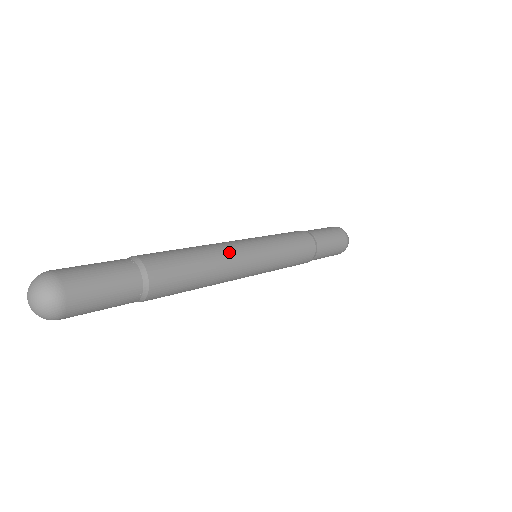
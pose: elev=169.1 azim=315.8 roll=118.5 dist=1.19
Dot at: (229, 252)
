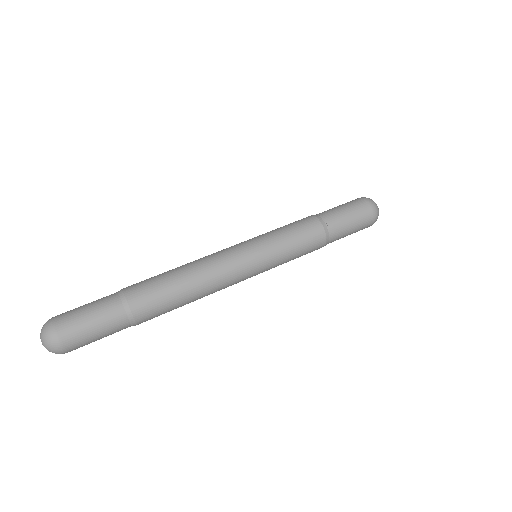
Dot at: (221, 286)
